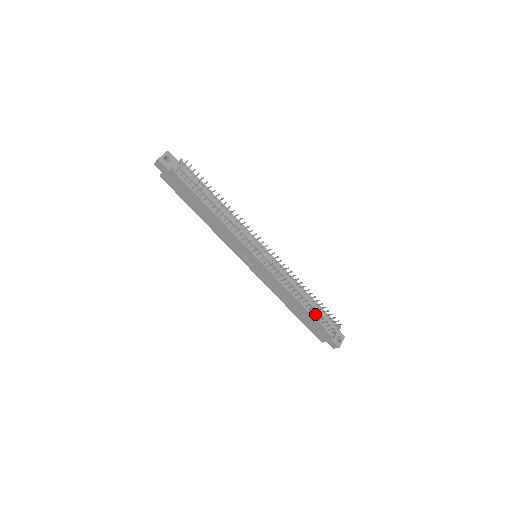
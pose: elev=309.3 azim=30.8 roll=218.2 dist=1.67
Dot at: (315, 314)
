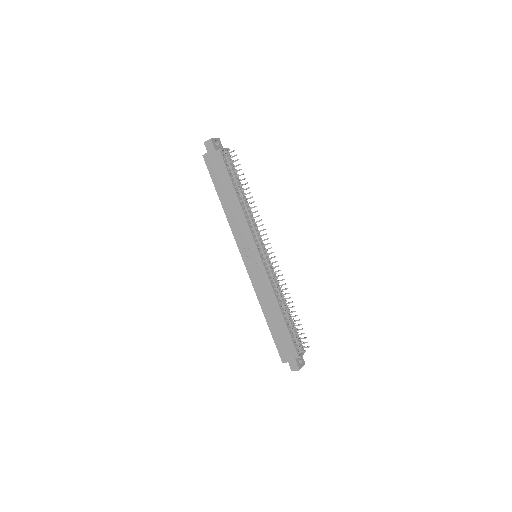
Dot at: (290, 328)
